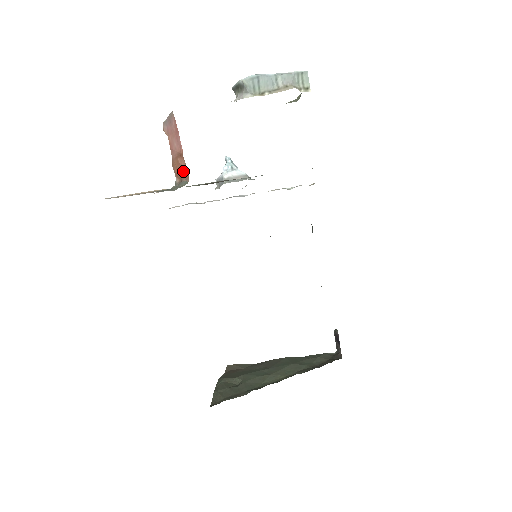
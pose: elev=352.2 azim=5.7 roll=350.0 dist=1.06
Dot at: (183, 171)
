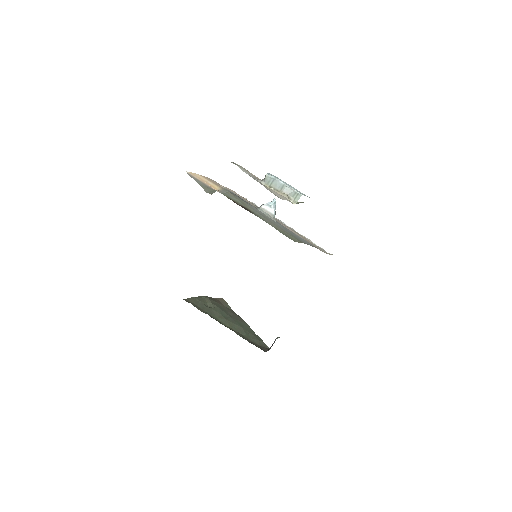
Dot at: occluded
